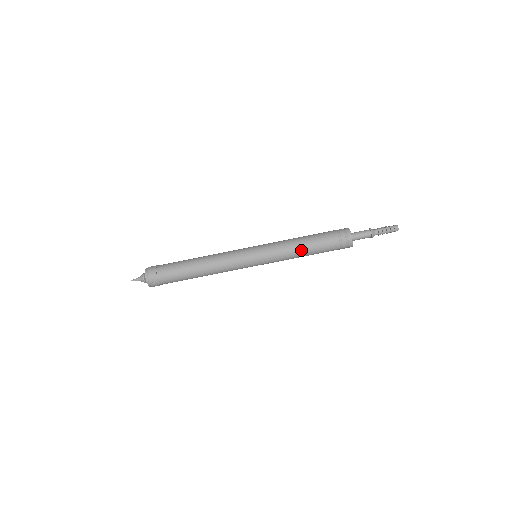
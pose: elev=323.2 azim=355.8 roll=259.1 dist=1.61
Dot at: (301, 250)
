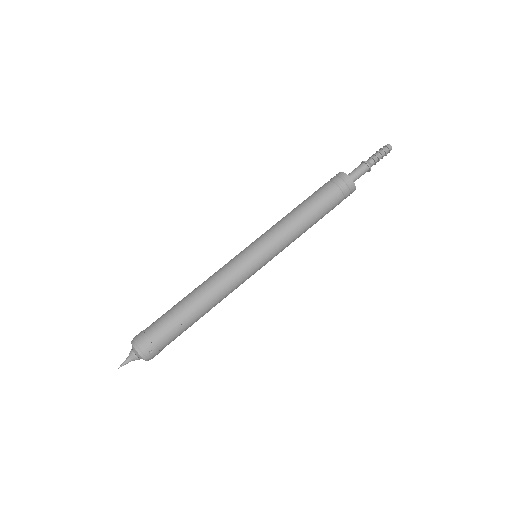
Dot at: (304, 221)
